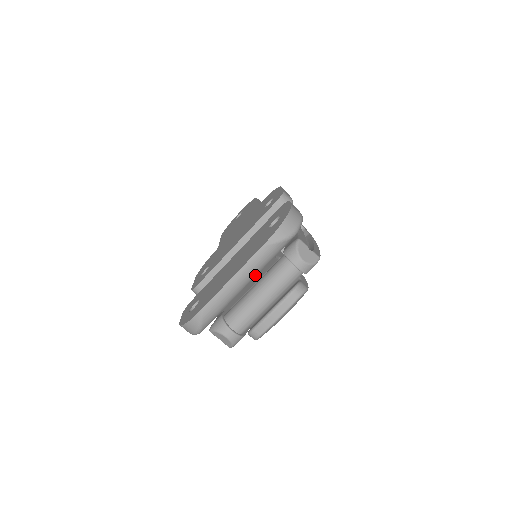
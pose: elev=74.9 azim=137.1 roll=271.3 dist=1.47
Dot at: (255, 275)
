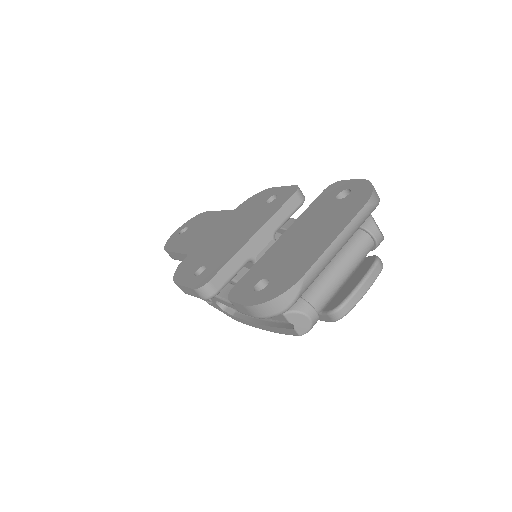
Dot at: (346, 242)
